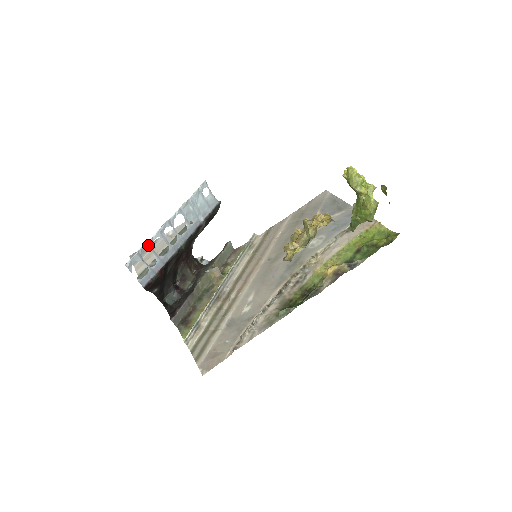
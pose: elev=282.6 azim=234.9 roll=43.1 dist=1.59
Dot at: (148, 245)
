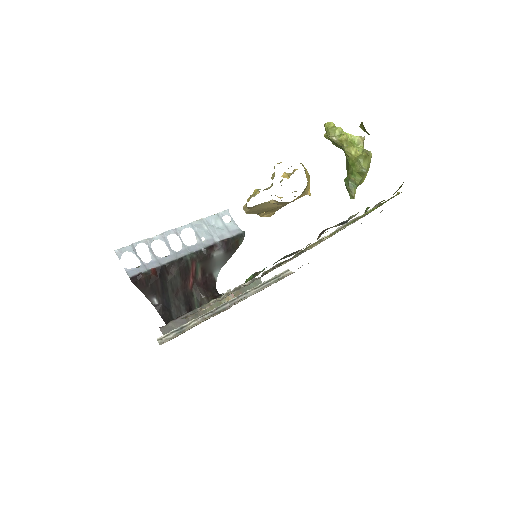
Dot at: (146, 243)
